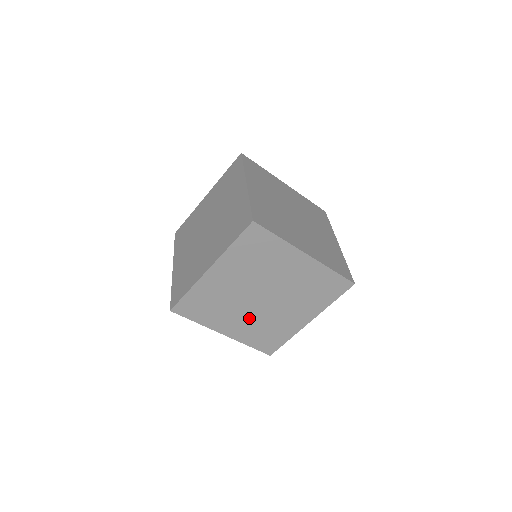
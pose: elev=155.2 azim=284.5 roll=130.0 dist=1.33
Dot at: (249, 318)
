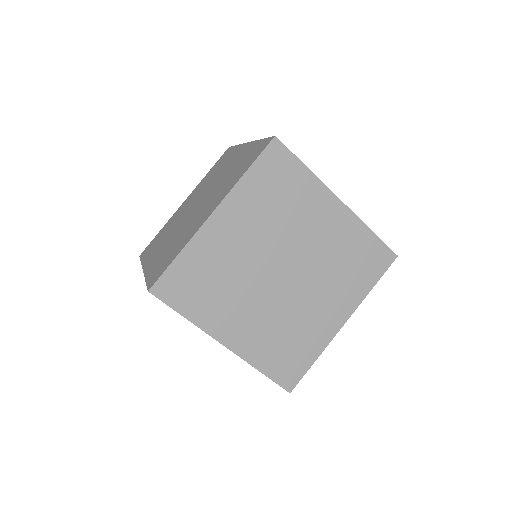
Dot at: occluded
